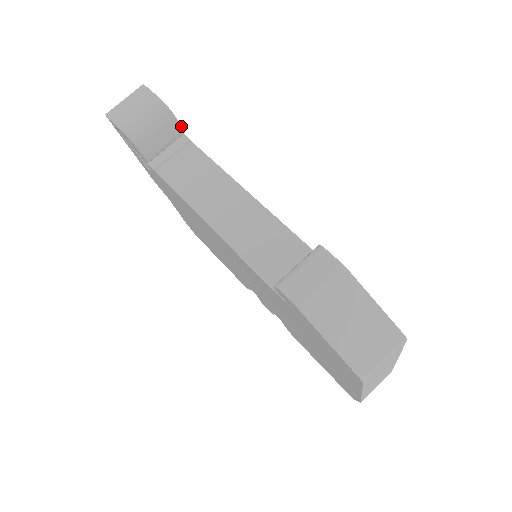
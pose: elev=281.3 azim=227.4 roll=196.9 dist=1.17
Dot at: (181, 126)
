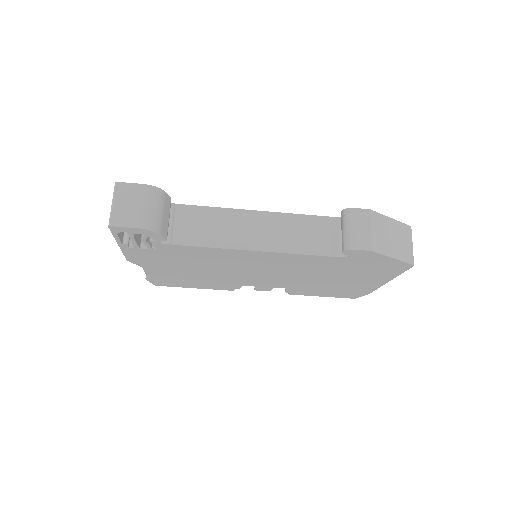
Dot at: (169, 196)
